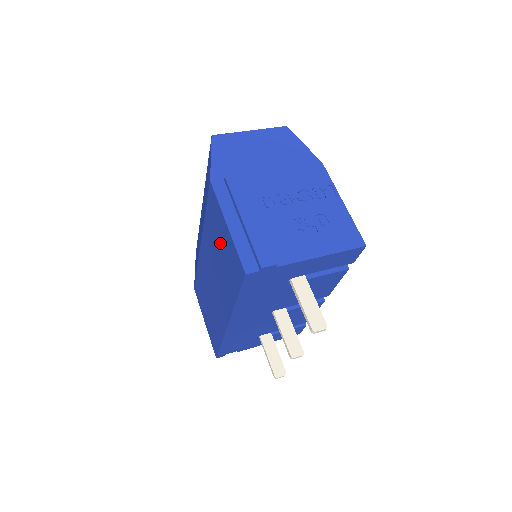
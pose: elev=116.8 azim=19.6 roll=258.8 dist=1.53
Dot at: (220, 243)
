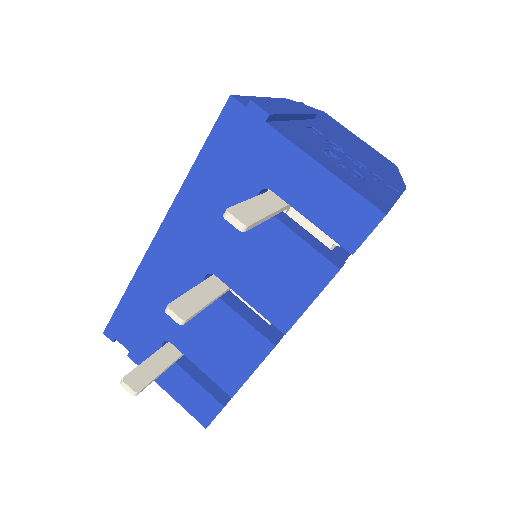
Dot at: occluded
